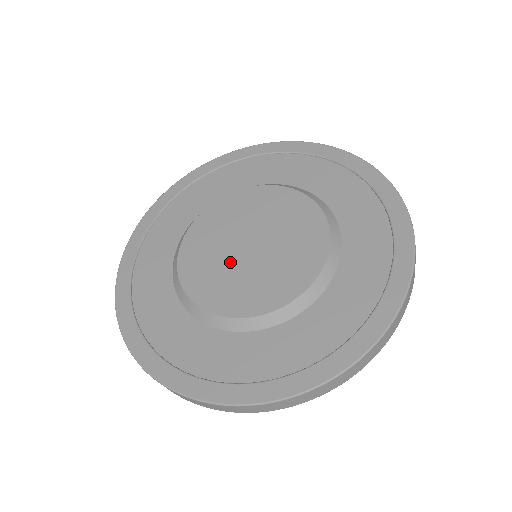
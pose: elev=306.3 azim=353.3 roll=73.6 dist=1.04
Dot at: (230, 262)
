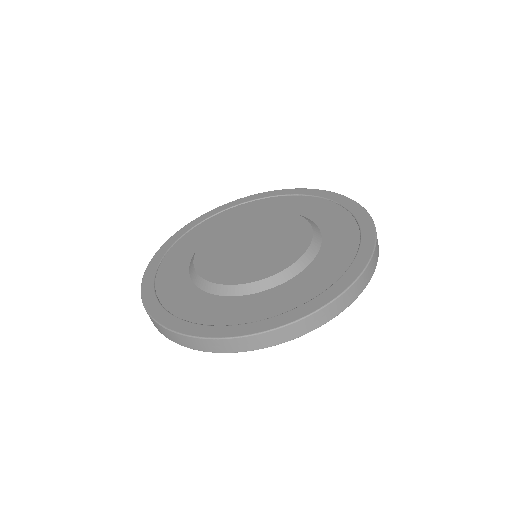
Dot at: (232, 247)
